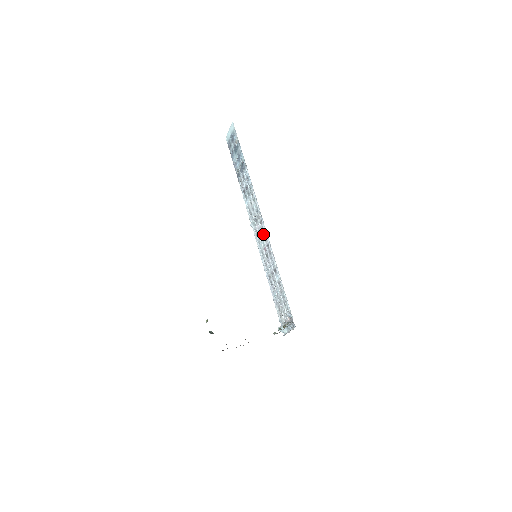
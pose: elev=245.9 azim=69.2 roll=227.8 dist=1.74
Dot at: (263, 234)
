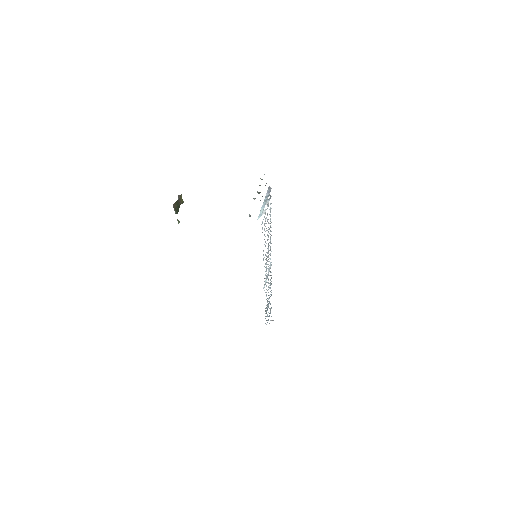
Dot at: (269, 261)
